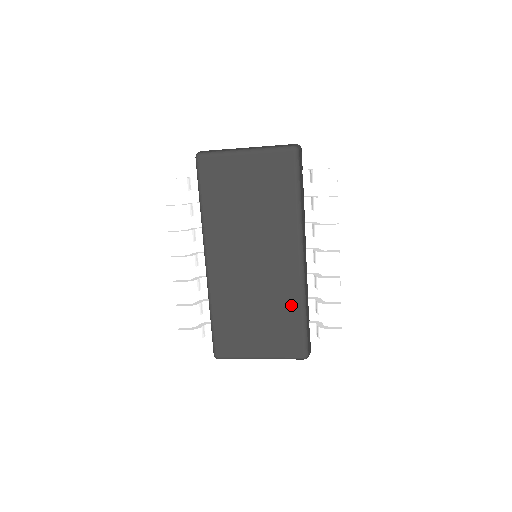
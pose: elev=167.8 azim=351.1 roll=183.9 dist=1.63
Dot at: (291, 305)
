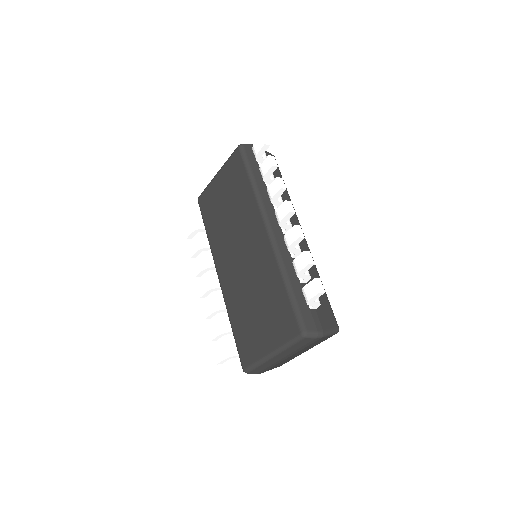
Dot at: (274, 280)
